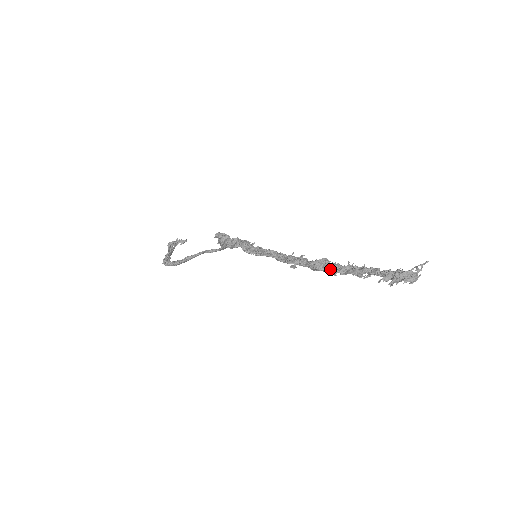
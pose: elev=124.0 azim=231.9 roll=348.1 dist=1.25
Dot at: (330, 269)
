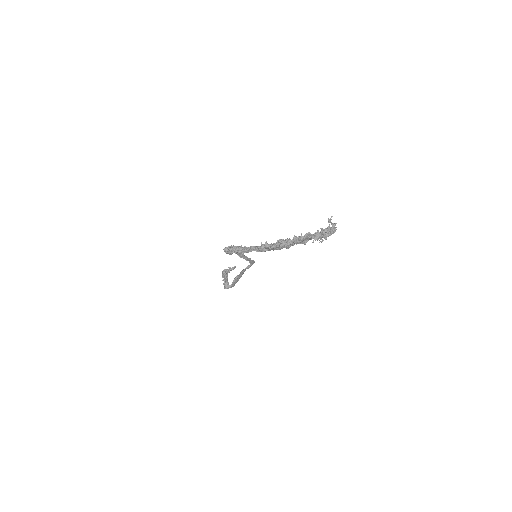
Dot at: occluded
